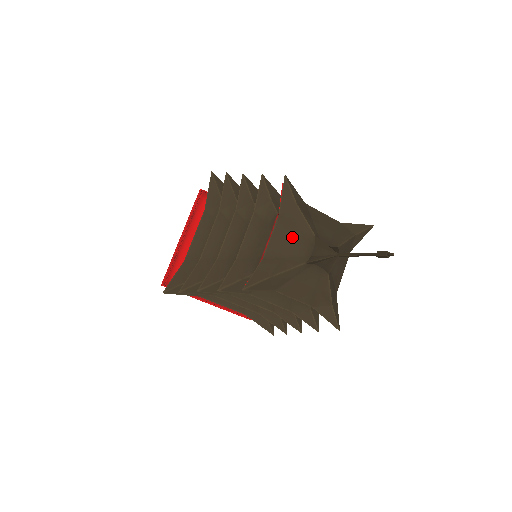
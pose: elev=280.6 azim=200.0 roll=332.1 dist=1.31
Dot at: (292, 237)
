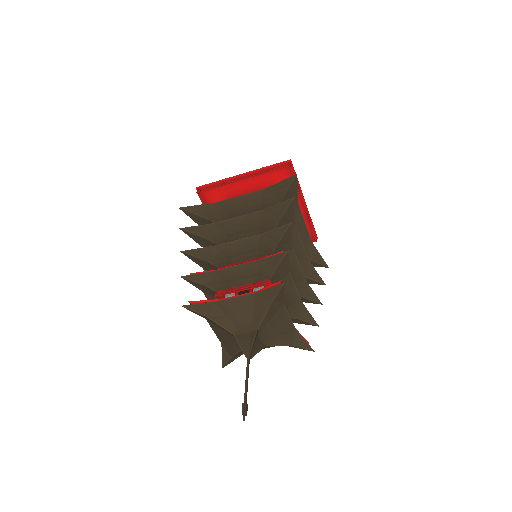
Dot at: (223, 333)
